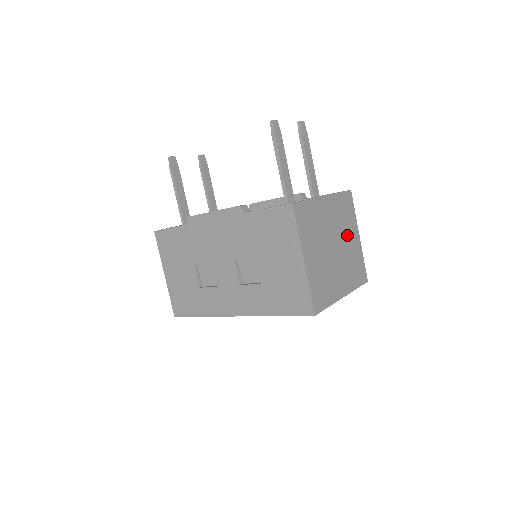
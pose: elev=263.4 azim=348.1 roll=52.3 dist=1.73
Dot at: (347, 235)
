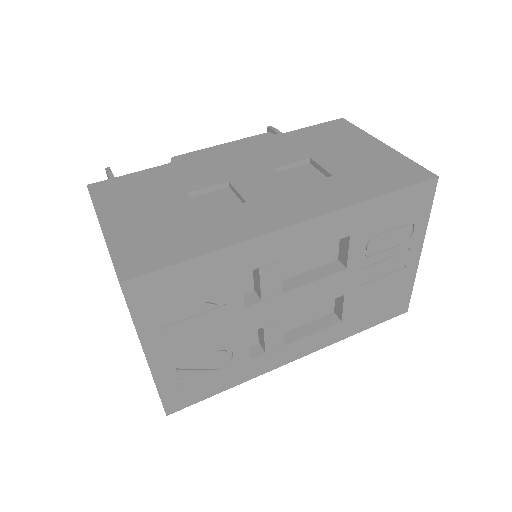
Dot at: occluded
